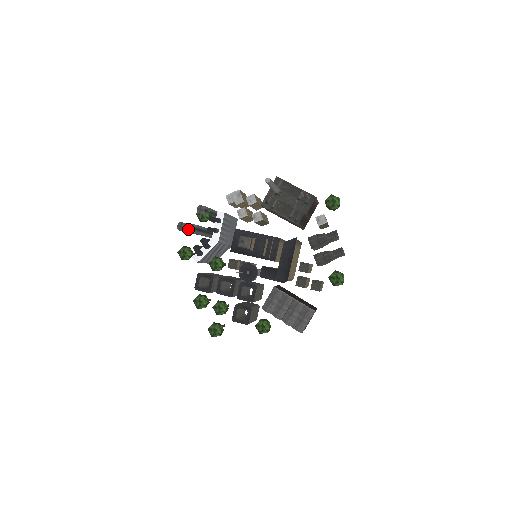
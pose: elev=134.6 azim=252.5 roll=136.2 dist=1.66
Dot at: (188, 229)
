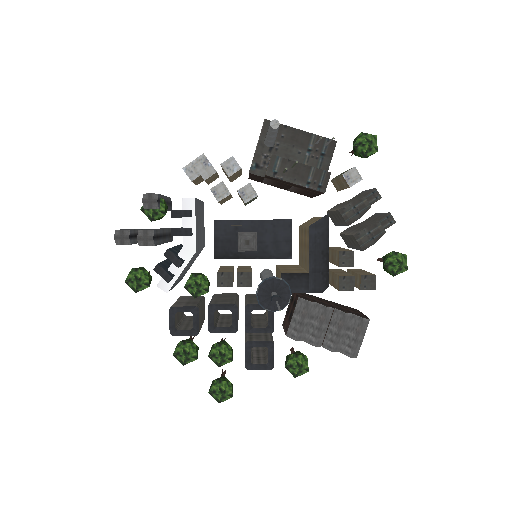
Dot at: (140, 241)
